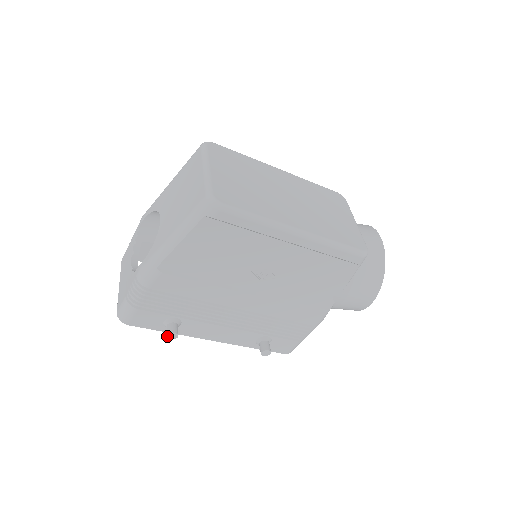
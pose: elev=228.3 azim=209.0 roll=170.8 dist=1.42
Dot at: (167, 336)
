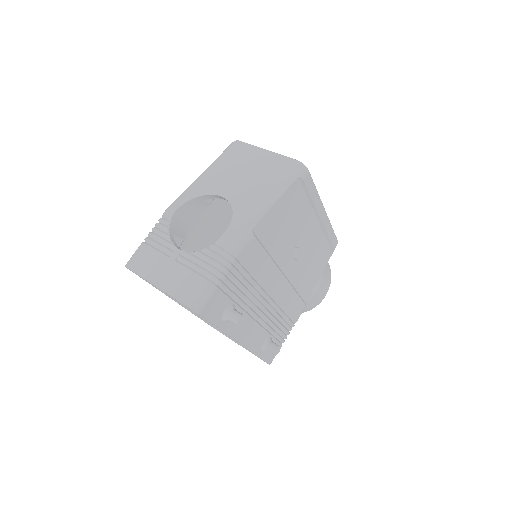
Dot at: (238, 321)
